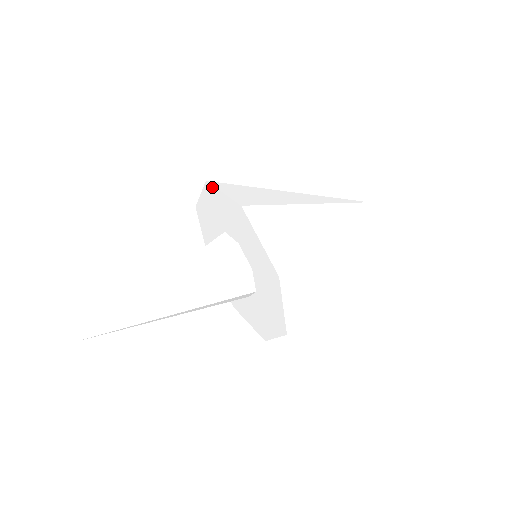
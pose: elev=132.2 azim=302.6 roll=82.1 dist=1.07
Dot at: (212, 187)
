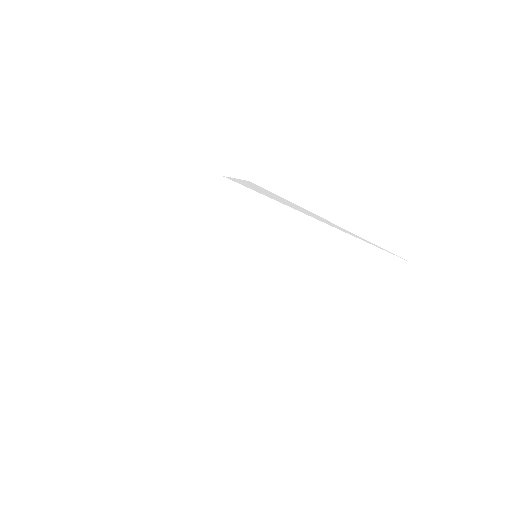
Dot at: occluded
